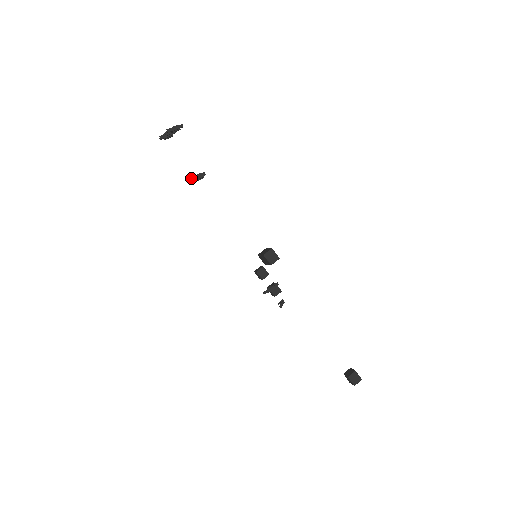
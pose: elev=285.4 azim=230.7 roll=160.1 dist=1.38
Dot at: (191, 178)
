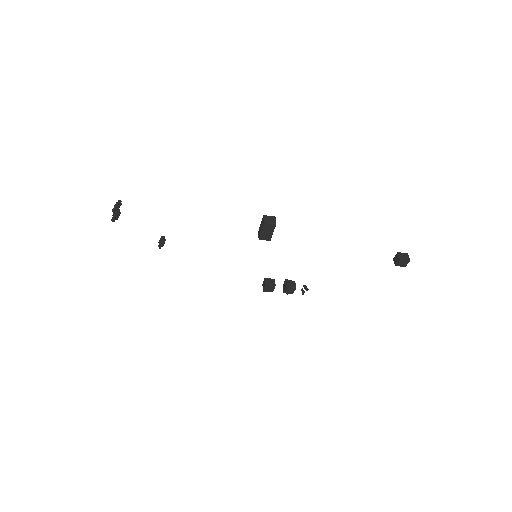
Dot at: occluded
